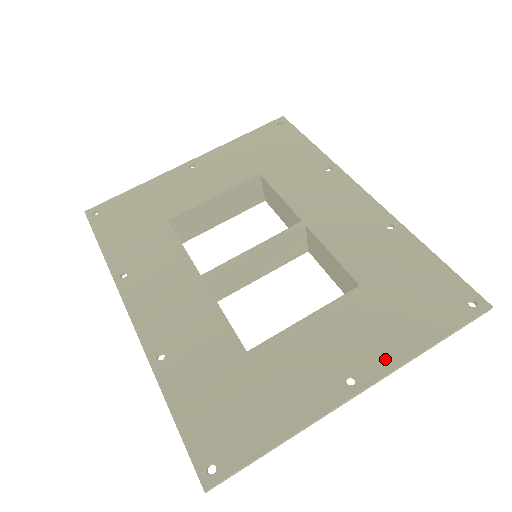
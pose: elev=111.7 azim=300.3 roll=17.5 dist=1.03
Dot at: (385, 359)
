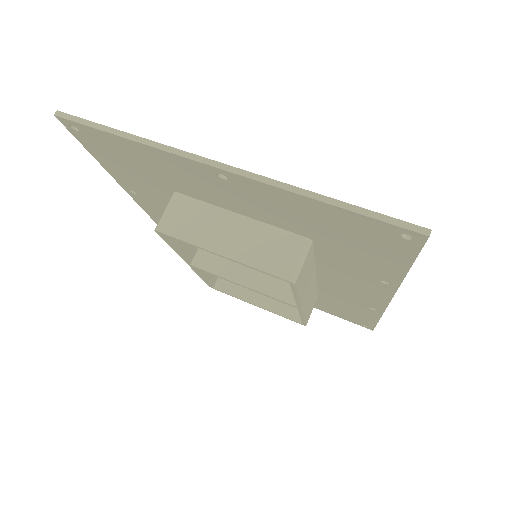
Dot at: occluded
